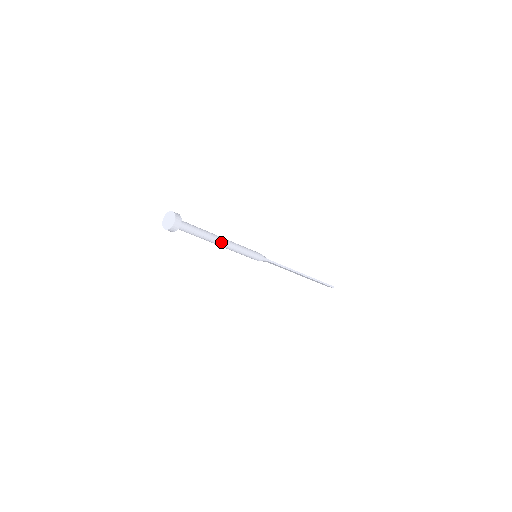
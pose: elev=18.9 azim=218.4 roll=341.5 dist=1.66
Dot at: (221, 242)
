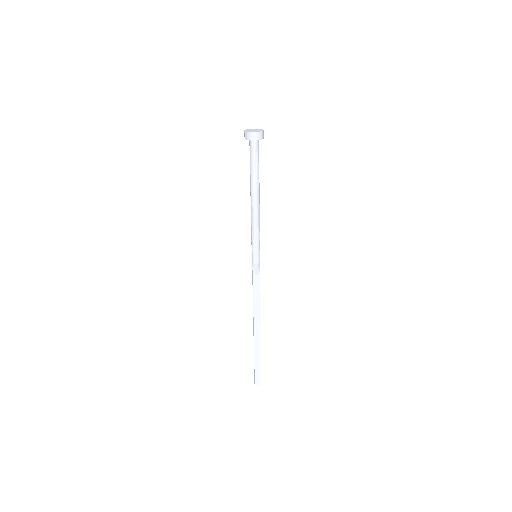
Dot at: (259, 200)
